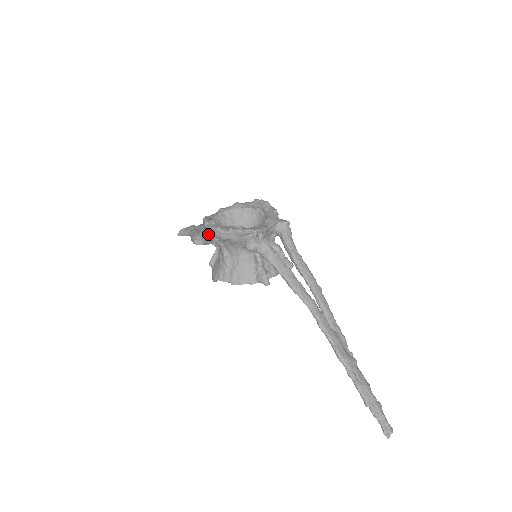
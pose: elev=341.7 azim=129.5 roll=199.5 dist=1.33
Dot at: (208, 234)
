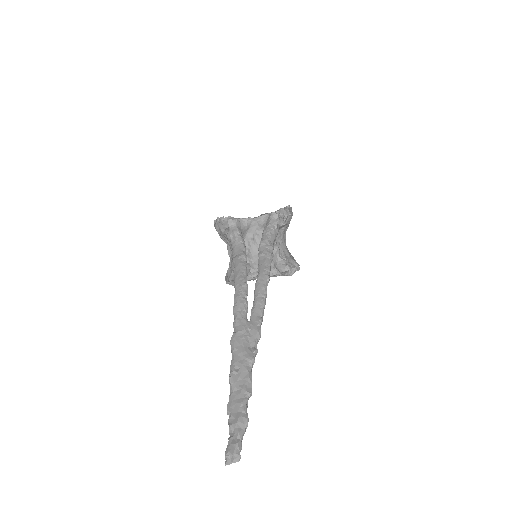
Dot at: occluded
